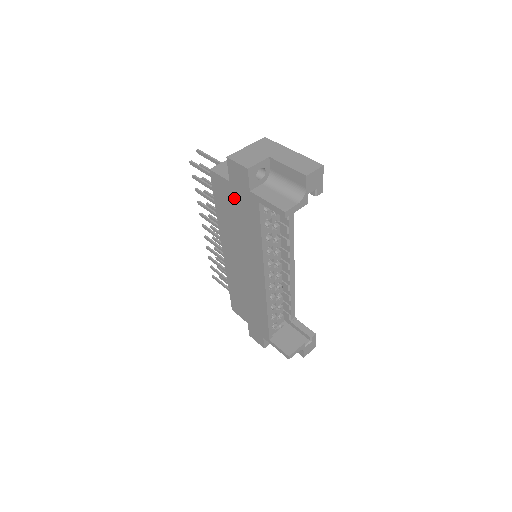
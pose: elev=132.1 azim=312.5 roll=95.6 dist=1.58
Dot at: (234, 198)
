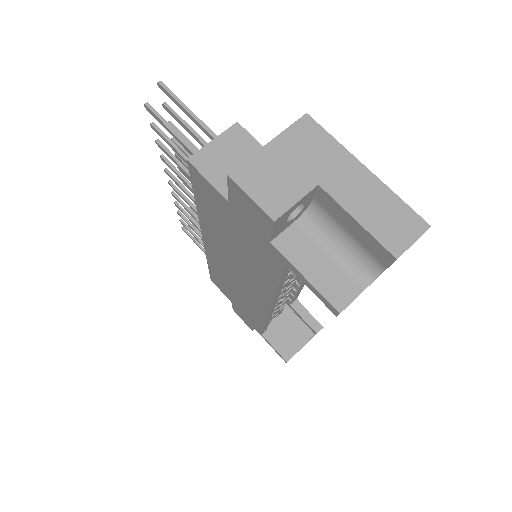
Dot at: (234, 222)
